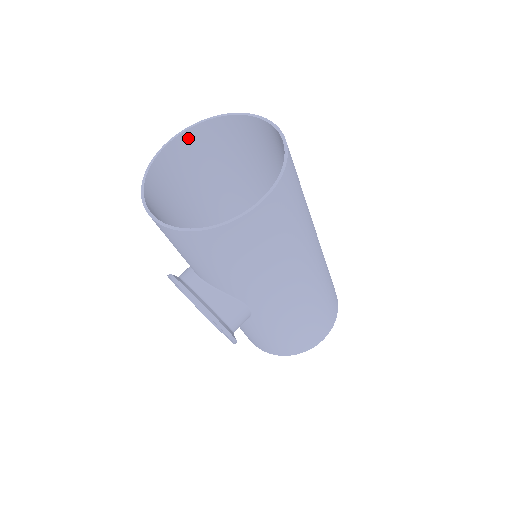
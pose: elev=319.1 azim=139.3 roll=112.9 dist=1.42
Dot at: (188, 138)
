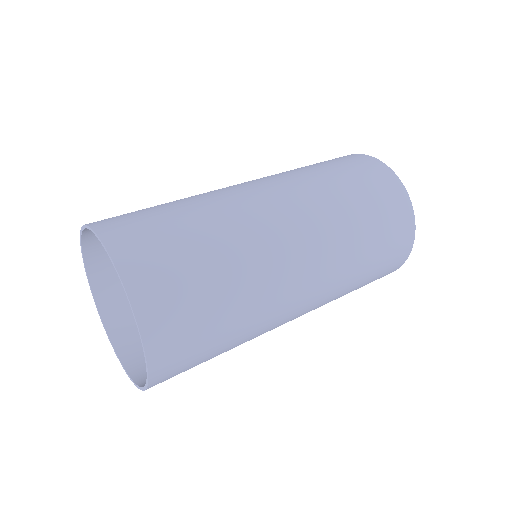
Dot at: occluded
